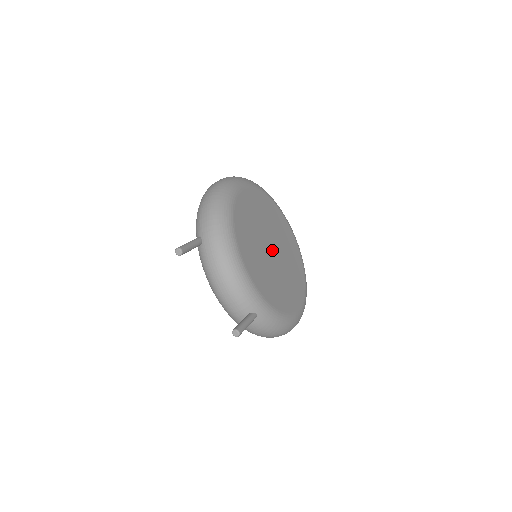
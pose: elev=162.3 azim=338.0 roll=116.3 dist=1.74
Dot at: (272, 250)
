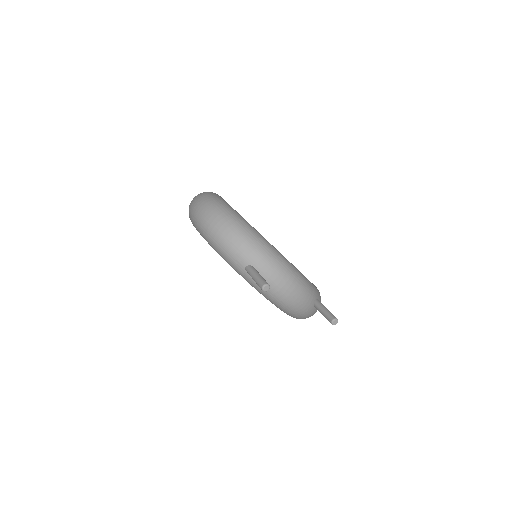
Dot at: occluded
